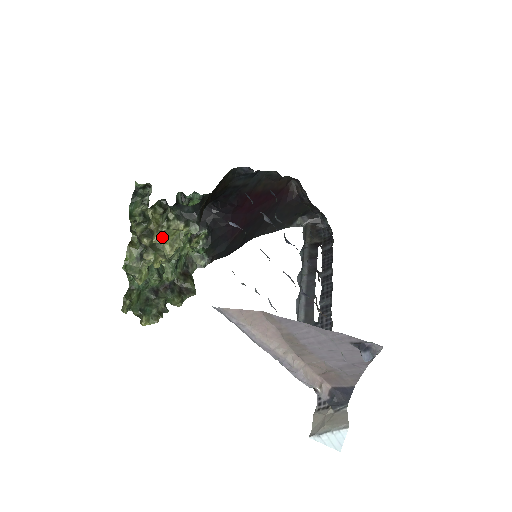
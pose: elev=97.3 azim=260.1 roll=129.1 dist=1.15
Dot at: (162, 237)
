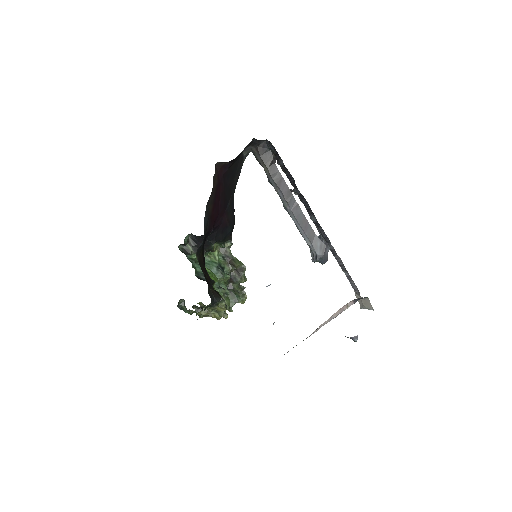
Dot at: (215, 314)
